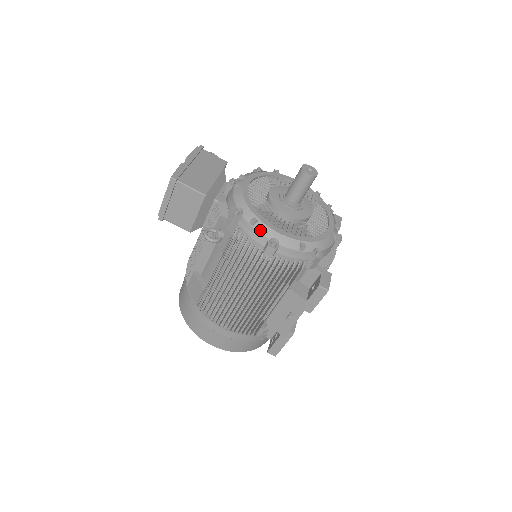
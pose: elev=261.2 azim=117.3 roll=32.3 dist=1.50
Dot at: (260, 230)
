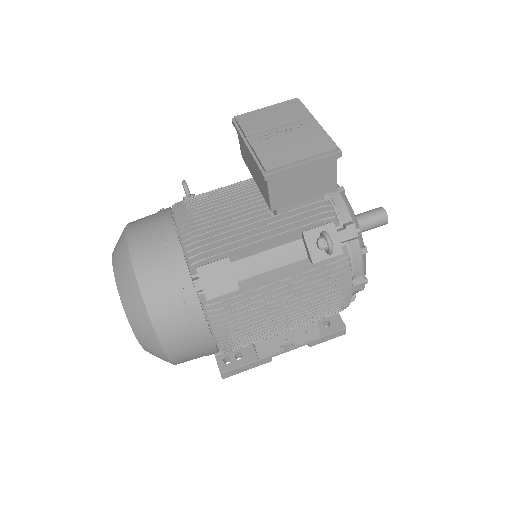
Dot at: (364, 262)
